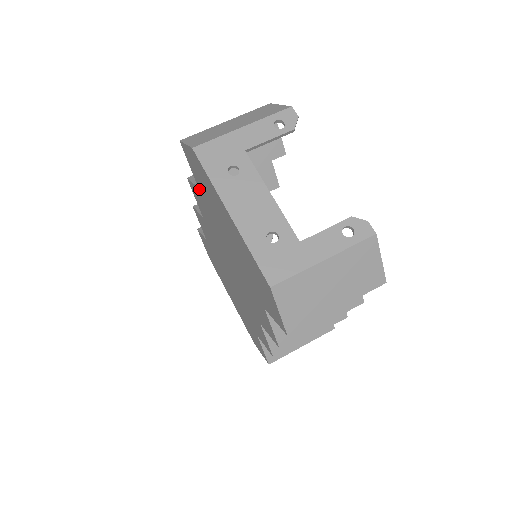
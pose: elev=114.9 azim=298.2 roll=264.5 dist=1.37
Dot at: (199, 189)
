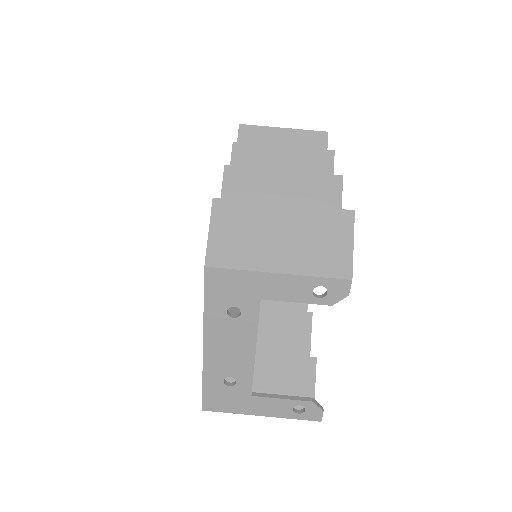
Dot at: occluded
